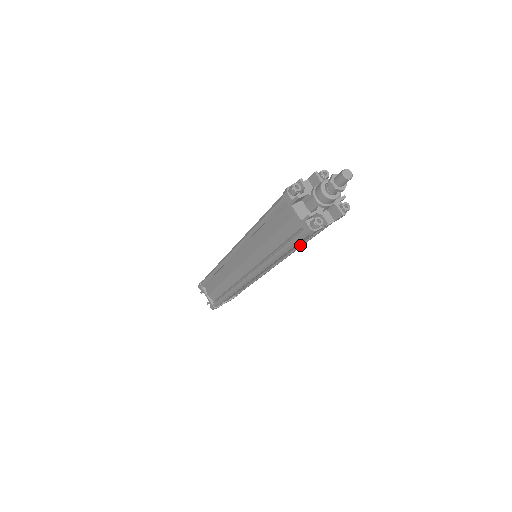
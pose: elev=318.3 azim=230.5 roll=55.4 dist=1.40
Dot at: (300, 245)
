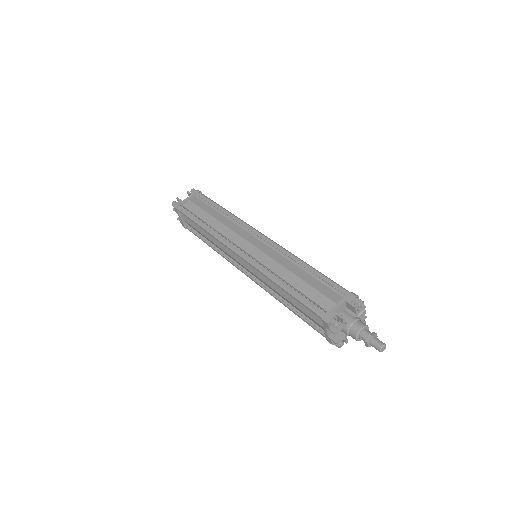
Dot at: occluded
